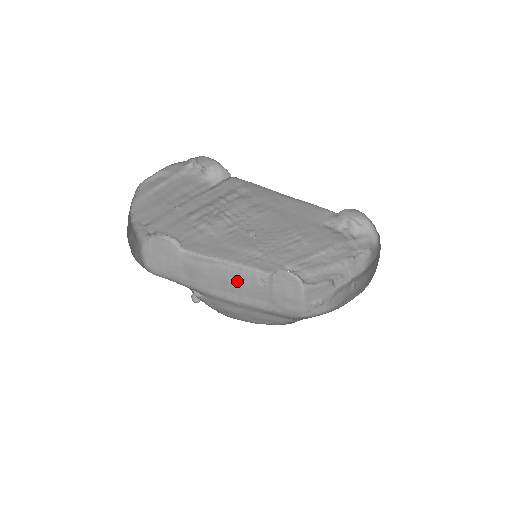
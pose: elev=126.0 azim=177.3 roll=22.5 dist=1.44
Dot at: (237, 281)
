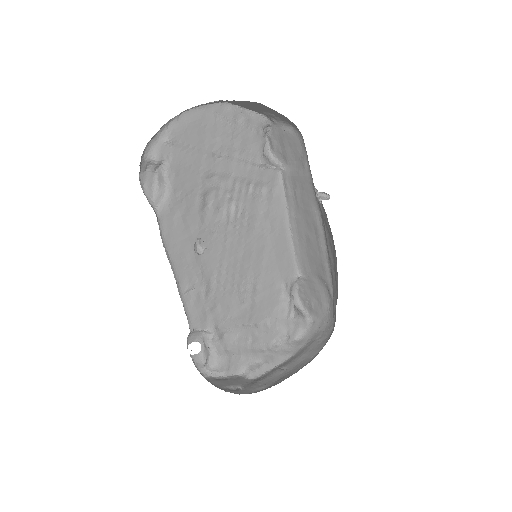
Dot at: occluded
